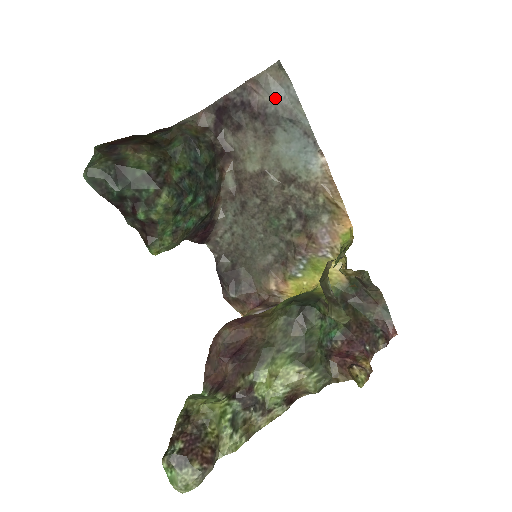
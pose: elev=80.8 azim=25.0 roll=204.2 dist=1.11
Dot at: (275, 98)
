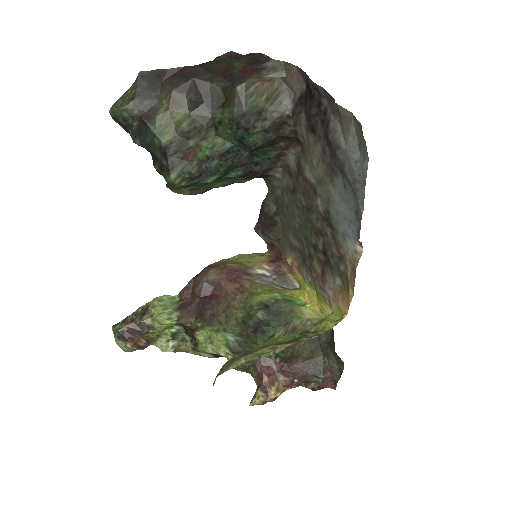
Dot at: (348, 151)
